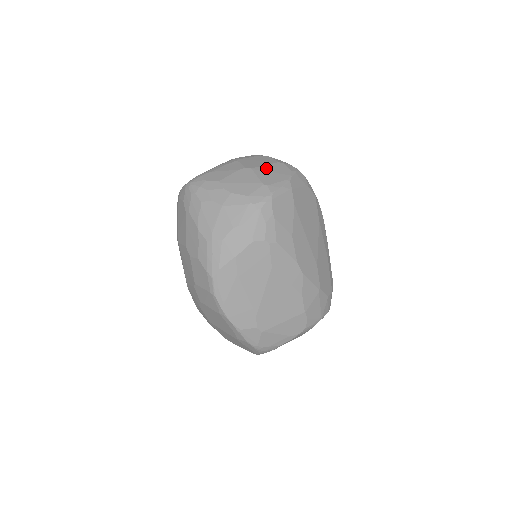
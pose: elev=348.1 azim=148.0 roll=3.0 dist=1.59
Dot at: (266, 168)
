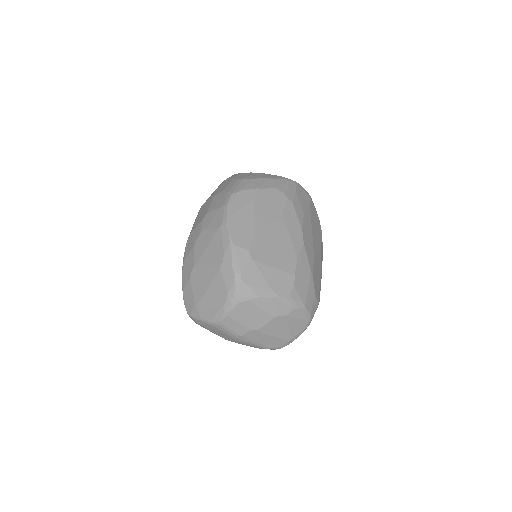
Dot at: occluded
